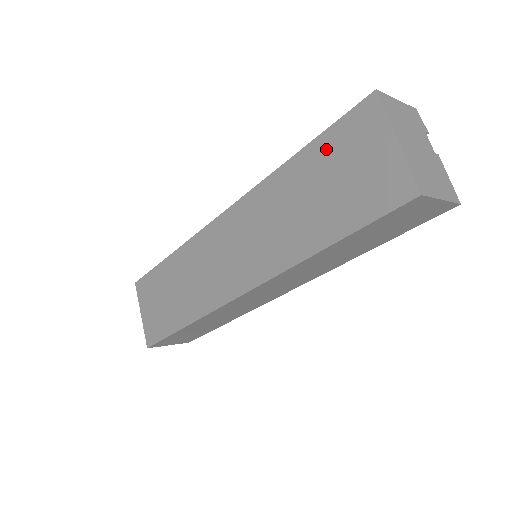
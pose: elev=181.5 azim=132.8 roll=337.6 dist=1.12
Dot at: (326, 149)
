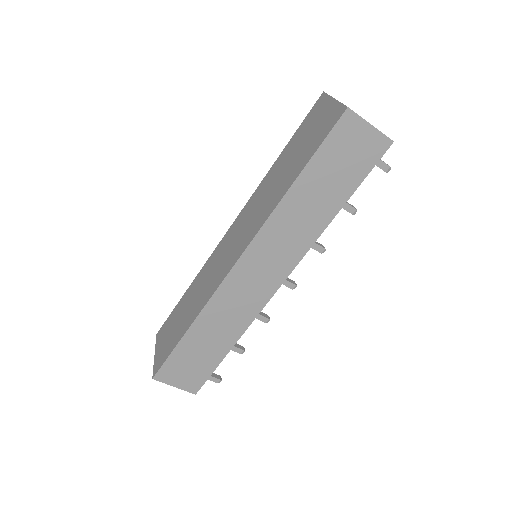
Dot at: (297, 136)
